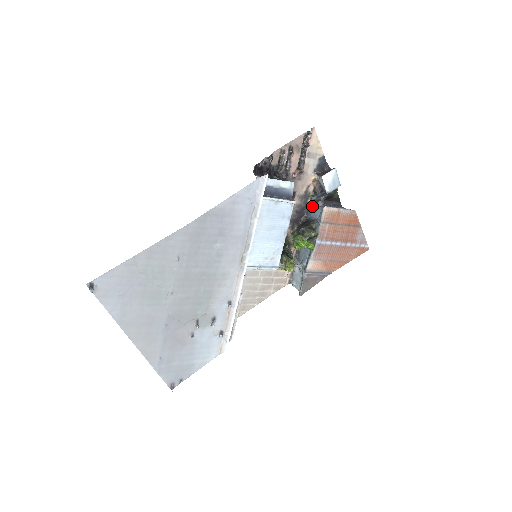
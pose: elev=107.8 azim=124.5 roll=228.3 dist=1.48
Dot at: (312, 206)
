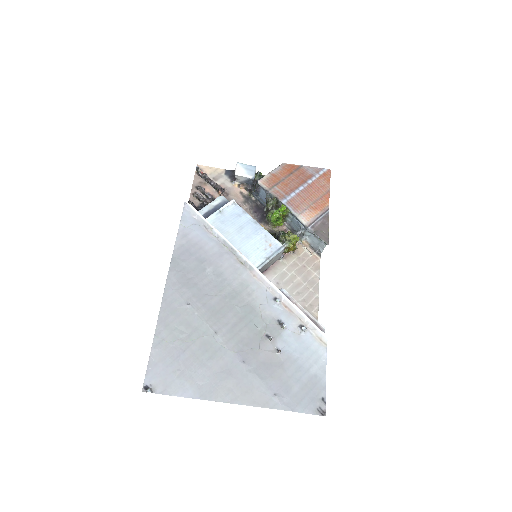
Dot at: (259, 198)
